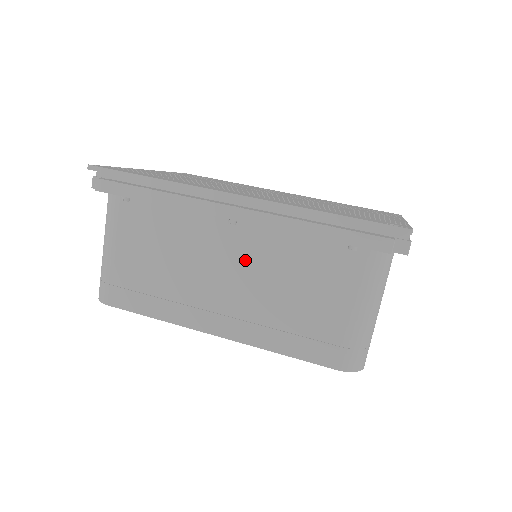
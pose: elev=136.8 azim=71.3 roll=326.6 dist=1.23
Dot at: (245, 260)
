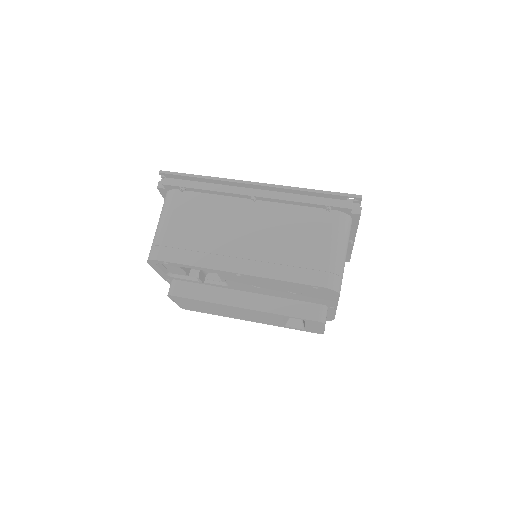
Dot at: (260, 223)
